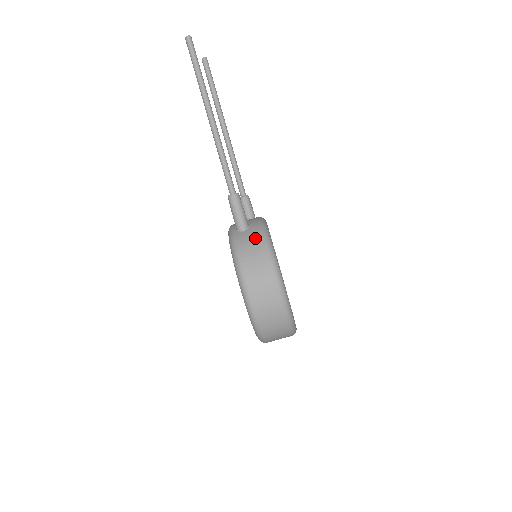
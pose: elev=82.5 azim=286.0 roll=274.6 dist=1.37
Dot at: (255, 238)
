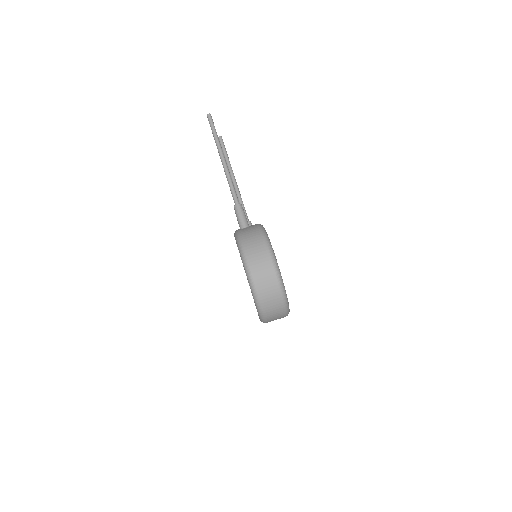
Dot at: (253, 229)
